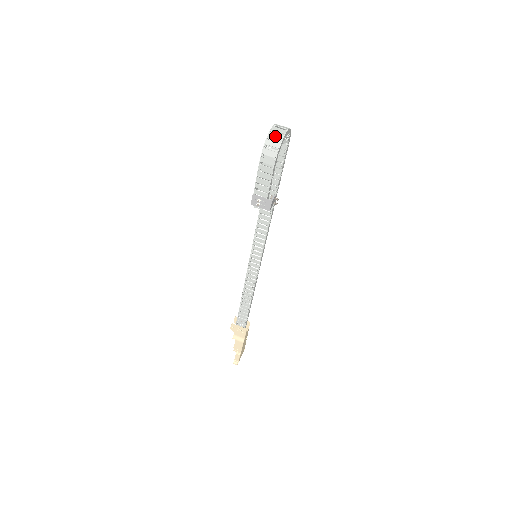
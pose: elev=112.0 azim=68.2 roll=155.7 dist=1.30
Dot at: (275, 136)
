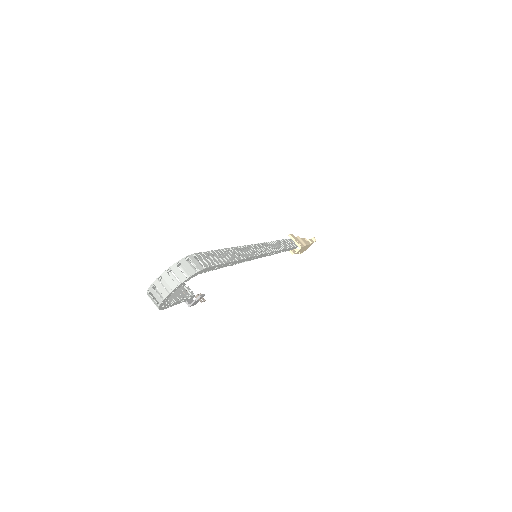
Dot at: (154, 295)
